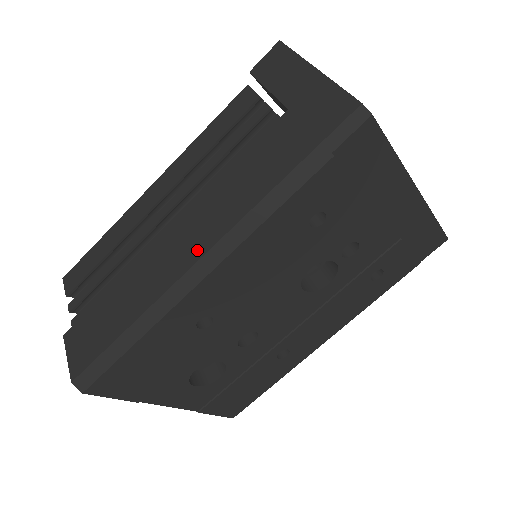
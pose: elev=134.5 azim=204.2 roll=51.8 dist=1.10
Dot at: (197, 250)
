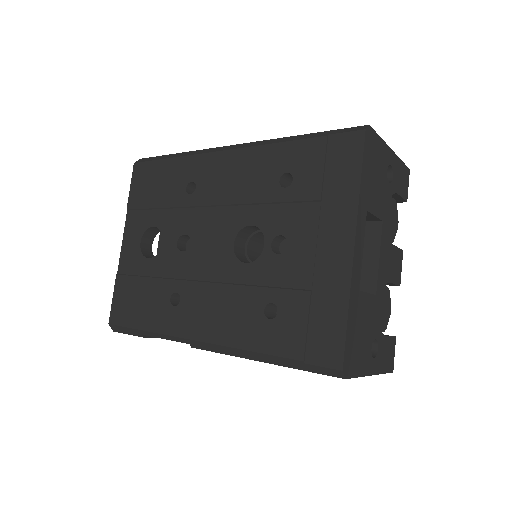
Dot at: occluded
